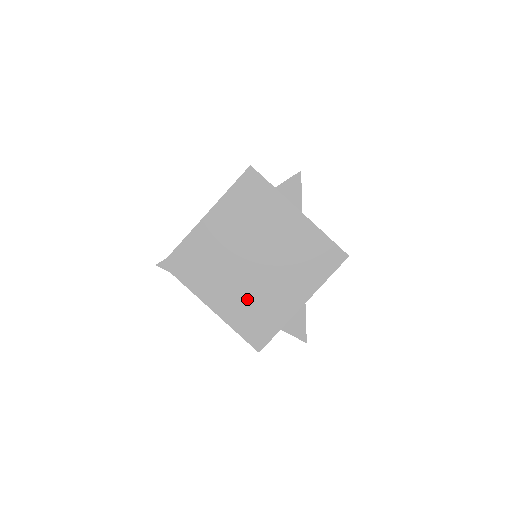
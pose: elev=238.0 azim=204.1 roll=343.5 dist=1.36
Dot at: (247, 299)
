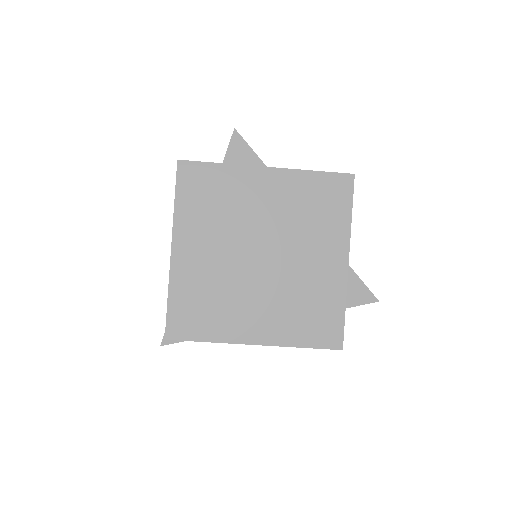
Dot at: (285, 303)
